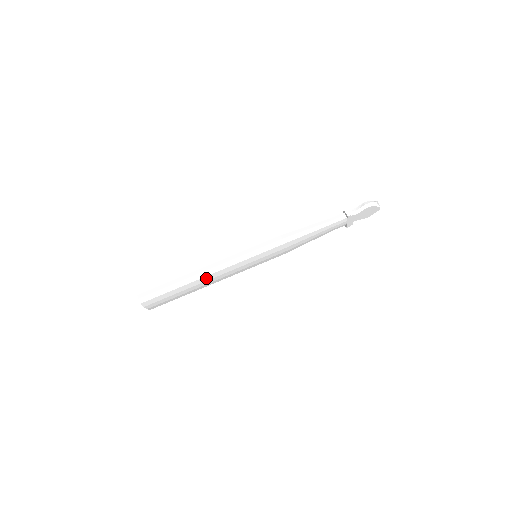
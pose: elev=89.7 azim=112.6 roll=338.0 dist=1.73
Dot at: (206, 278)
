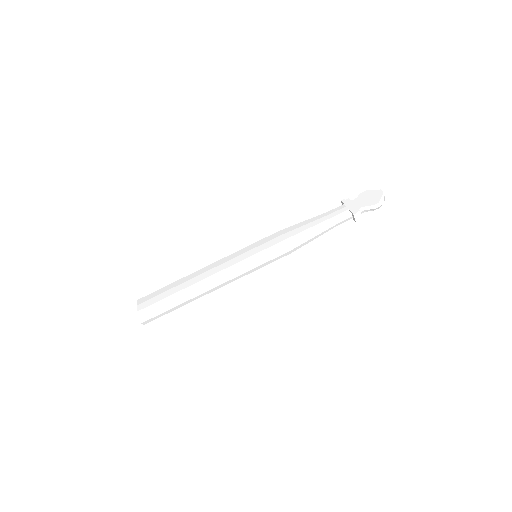
Dot at: occluded
